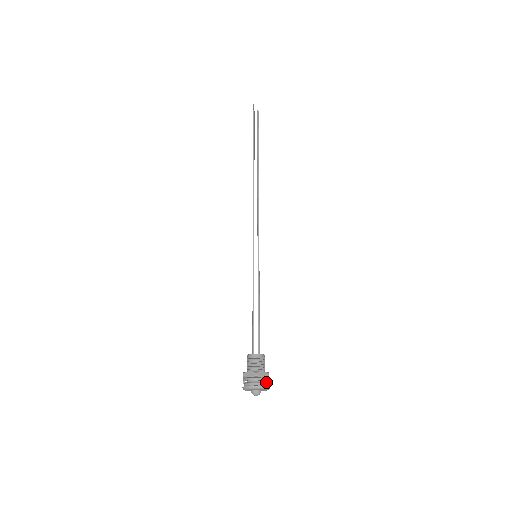
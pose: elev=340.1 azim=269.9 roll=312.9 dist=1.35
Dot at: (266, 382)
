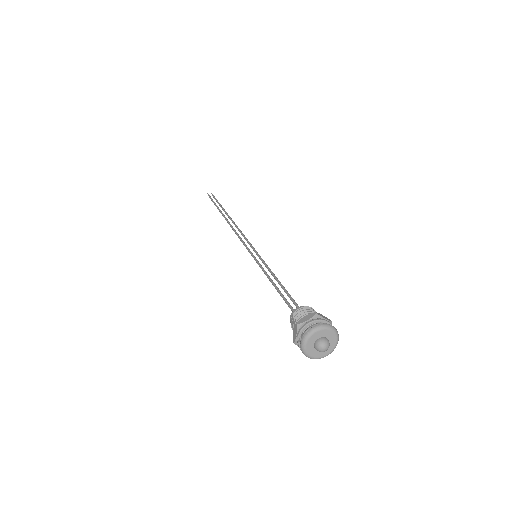
Dot at: occluded
